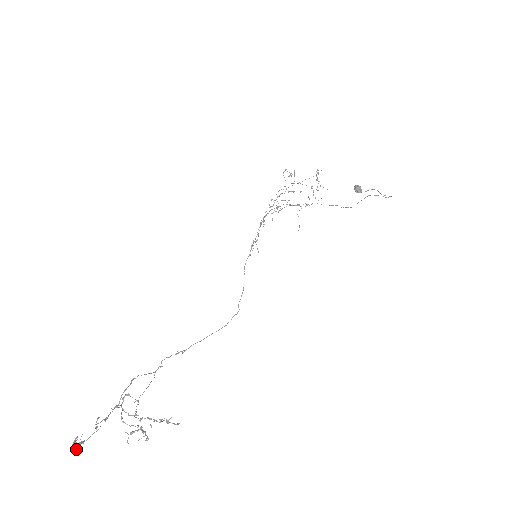
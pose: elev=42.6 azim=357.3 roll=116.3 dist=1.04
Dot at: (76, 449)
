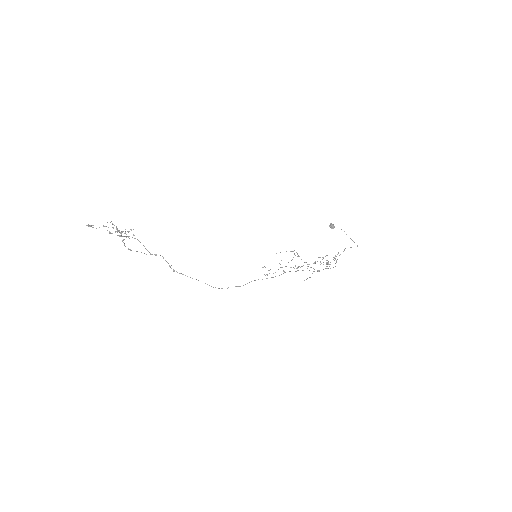
Dot at: (88, 224)
